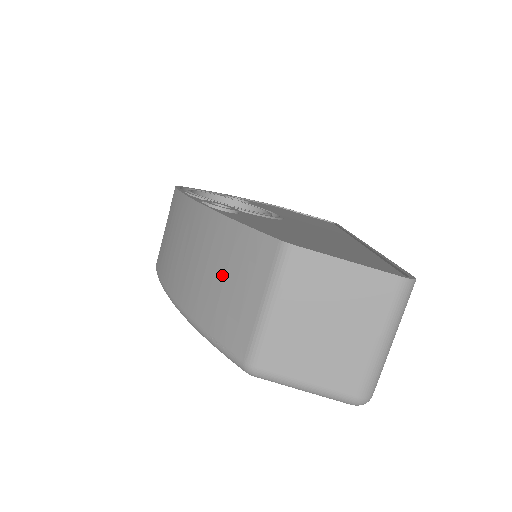
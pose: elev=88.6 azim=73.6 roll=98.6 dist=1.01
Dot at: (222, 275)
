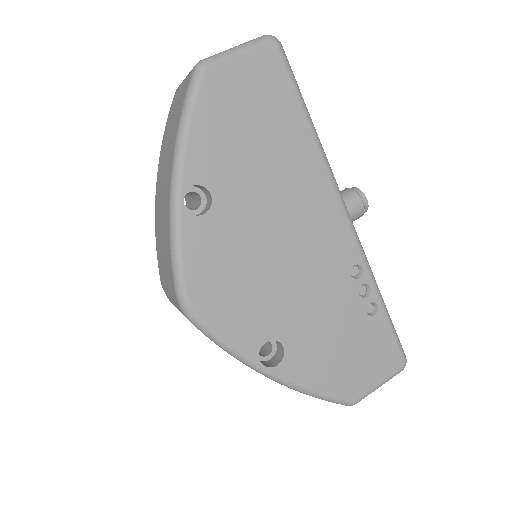
Dot at: (171, 125)
